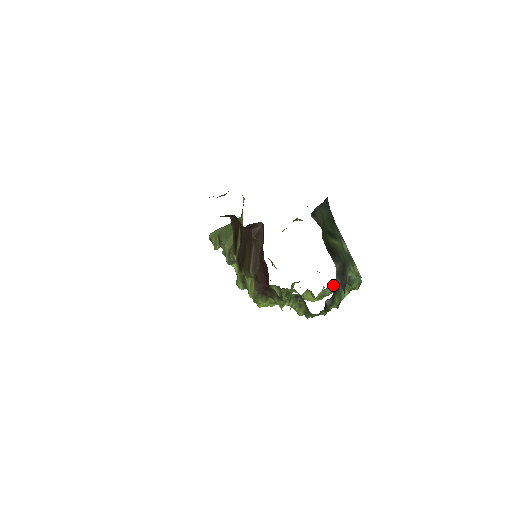
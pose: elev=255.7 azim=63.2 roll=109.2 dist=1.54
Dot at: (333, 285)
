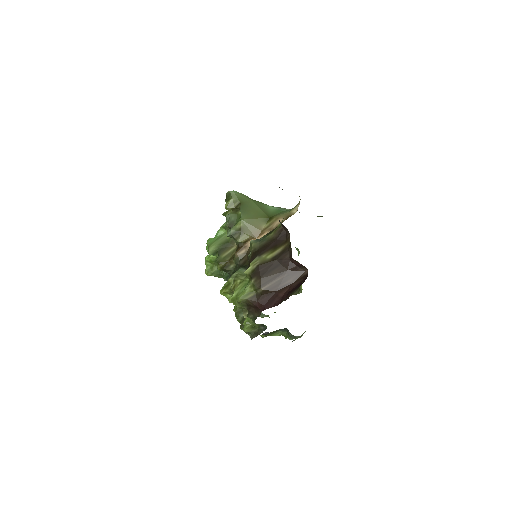
Dot at: occluded
